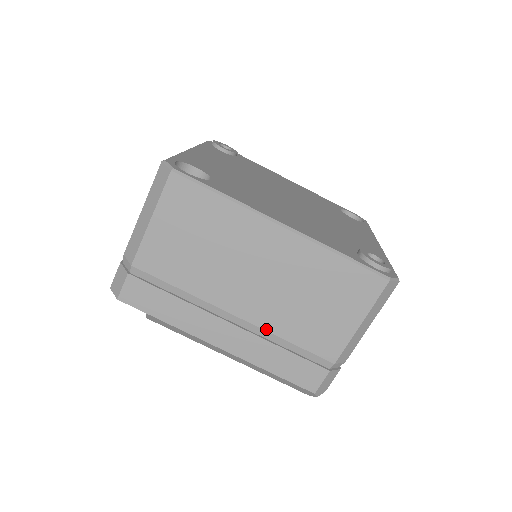
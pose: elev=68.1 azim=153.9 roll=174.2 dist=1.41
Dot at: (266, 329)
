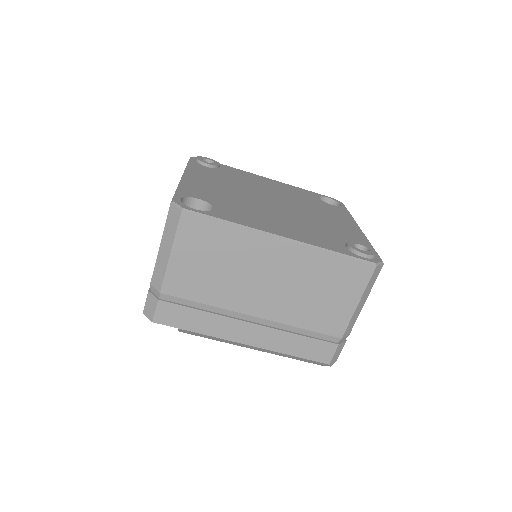
Dot at: (282, 322)
